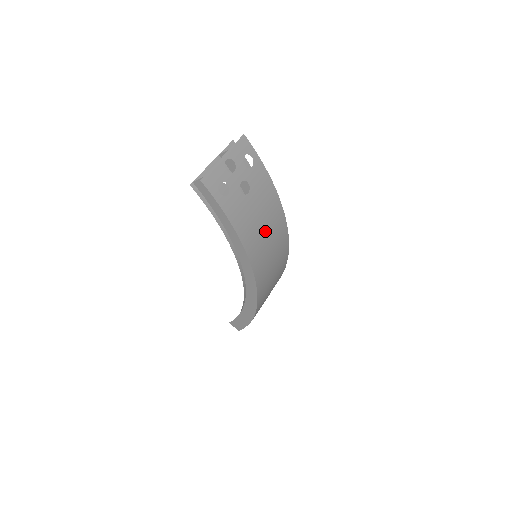
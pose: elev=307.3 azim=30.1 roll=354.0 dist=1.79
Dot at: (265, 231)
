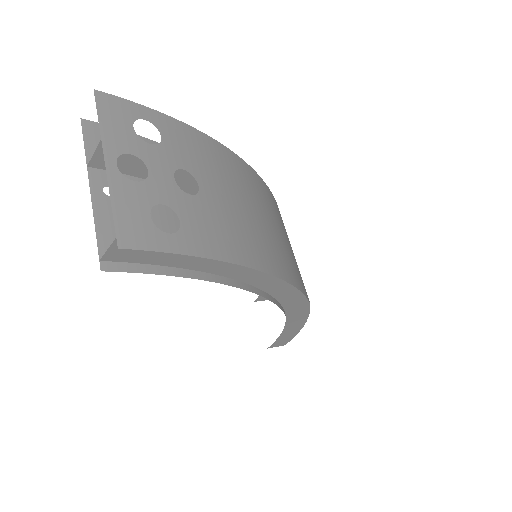
Dot at: (259, 217)
